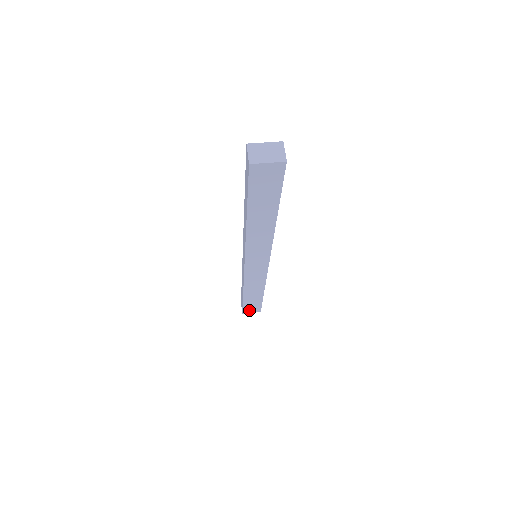
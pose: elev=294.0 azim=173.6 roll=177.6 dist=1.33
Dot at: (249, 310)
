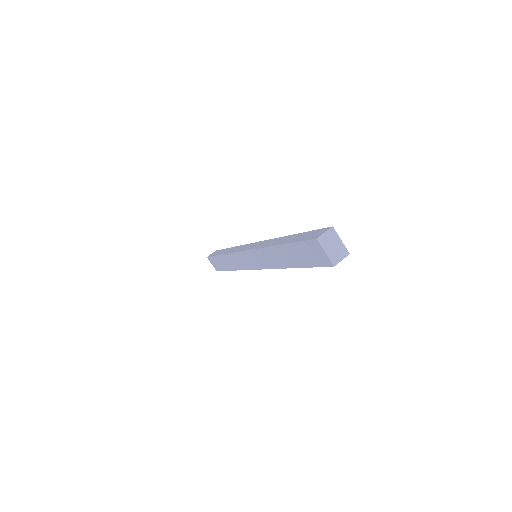
Dot at: (213, 262)
